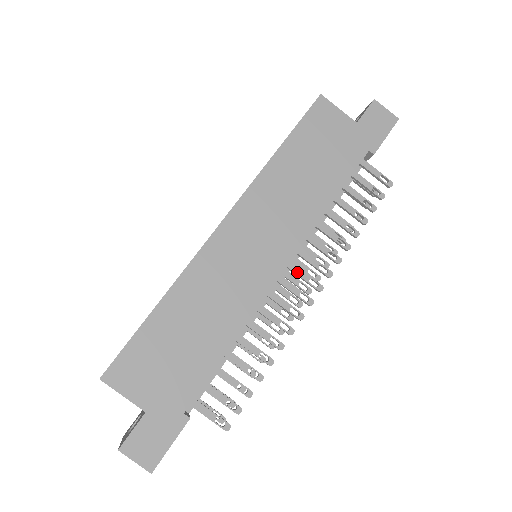
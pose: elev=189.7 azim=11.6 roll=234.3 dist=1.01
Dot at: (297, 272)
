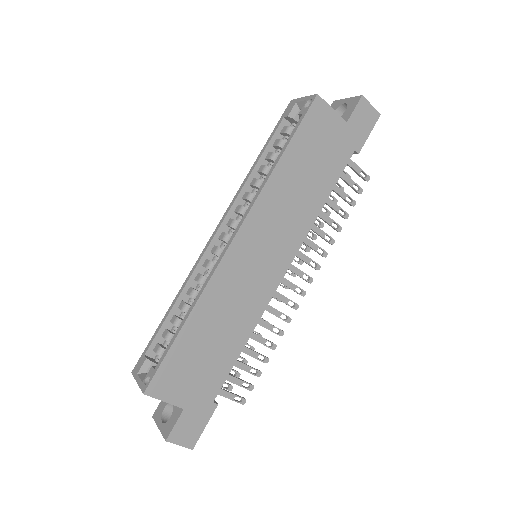
Dot at: (294, 271)
